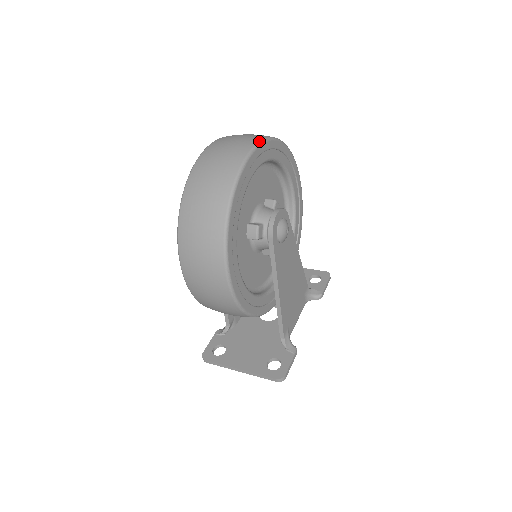
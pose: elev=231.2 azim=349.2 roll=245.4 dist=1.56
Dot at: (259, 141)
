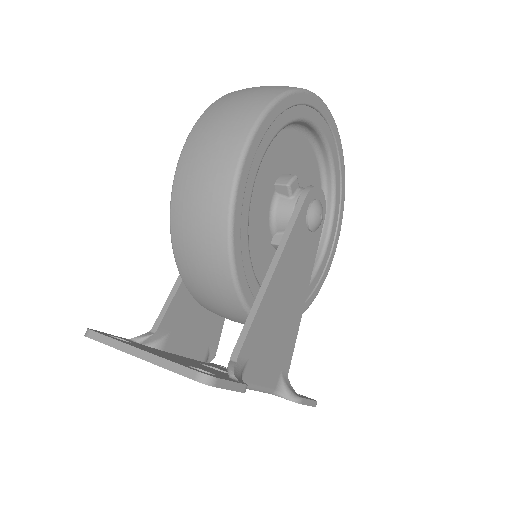
Dot at: (335, 125)
